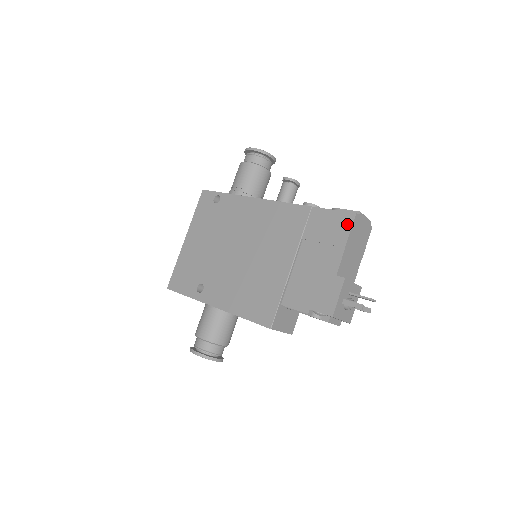
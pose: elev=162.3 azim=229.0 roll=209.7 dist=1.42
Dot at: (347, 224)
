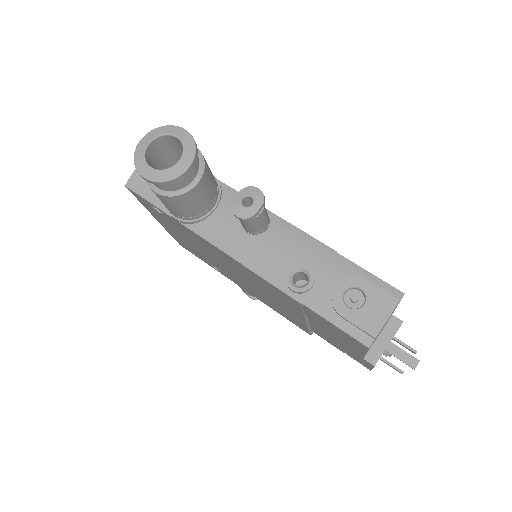
Dot at: (360, 346)
